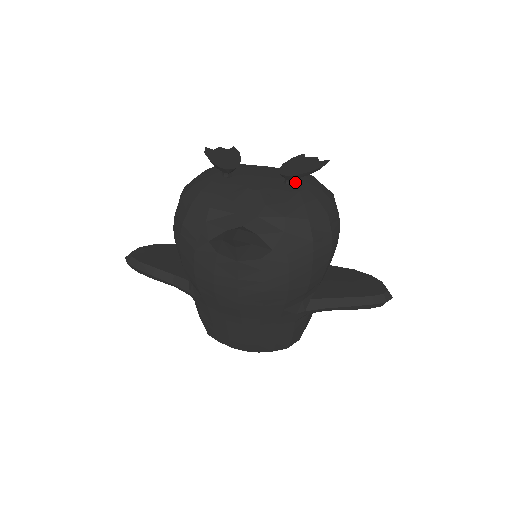
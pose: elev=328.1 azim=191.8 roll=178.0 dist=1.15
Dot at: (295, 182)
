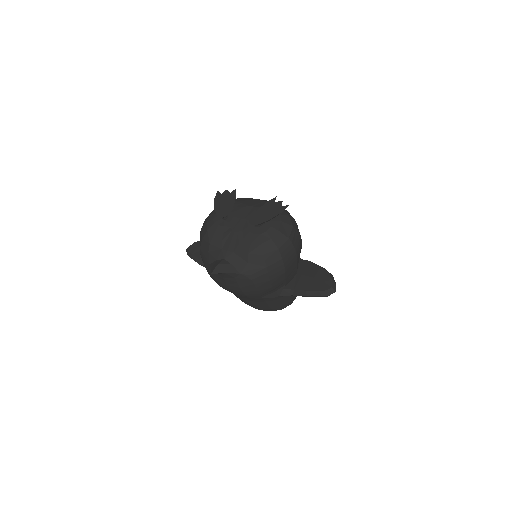
Dot at: (261, 225)
